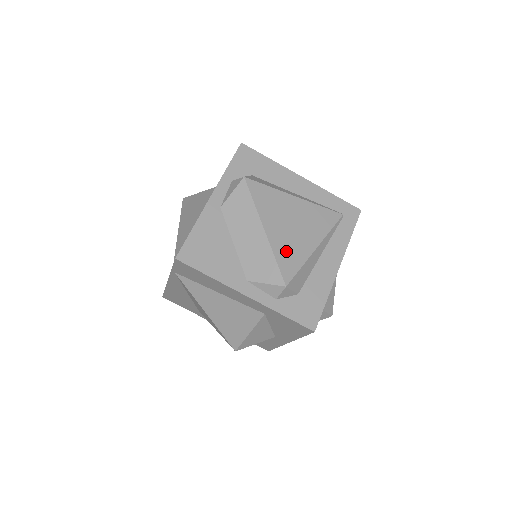
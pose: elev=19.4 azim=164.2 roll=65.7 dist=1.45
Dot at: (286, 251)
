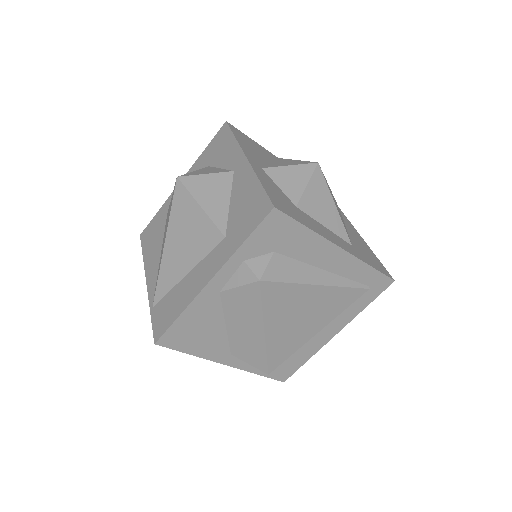
Dot at: (282, 345)
